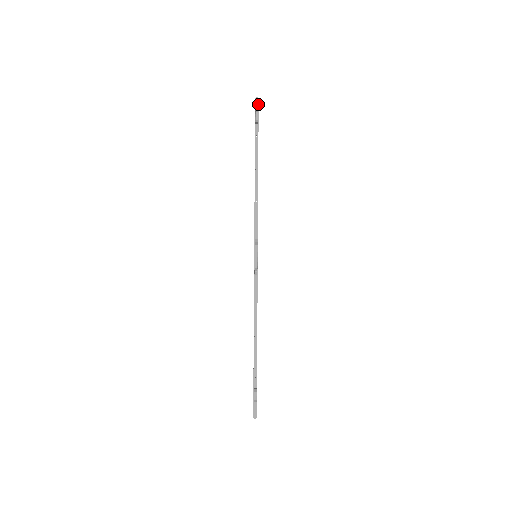
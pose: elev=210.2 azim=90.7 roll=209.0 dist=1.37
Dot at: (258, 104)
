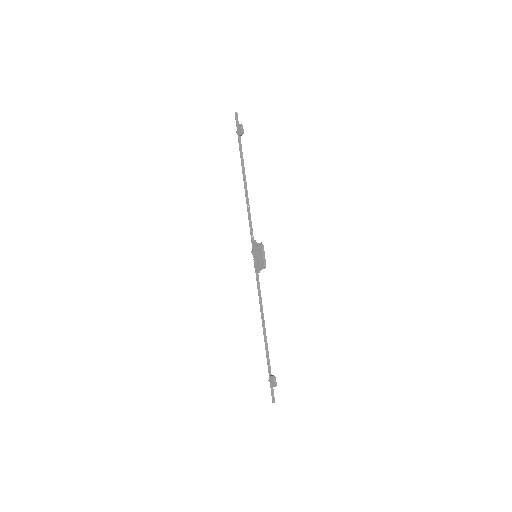
Dot at: occluded
